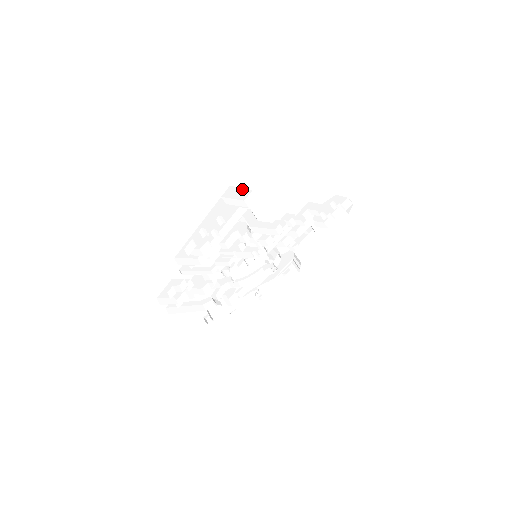
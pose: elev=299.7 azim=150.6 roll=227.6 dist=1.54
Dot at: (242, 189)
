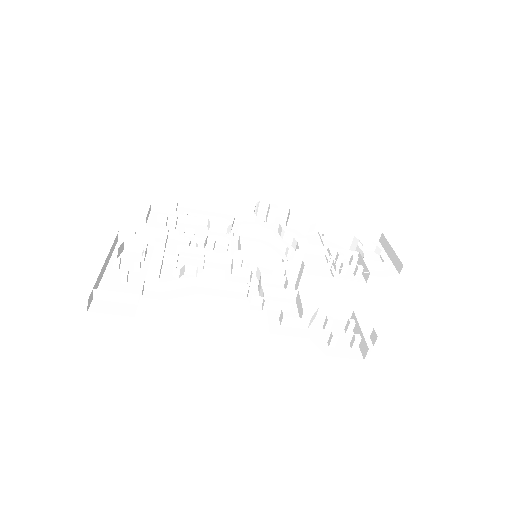
Dot at: occluded
